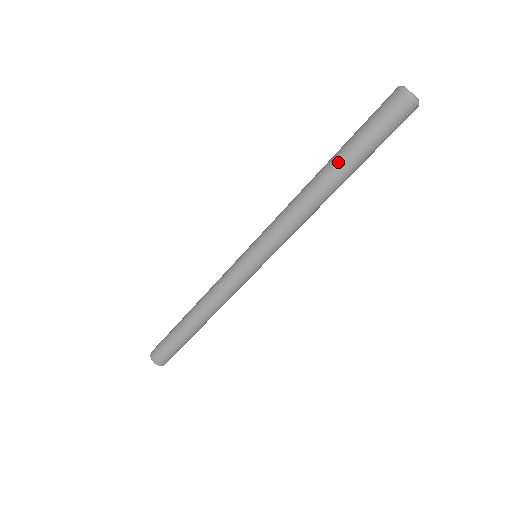
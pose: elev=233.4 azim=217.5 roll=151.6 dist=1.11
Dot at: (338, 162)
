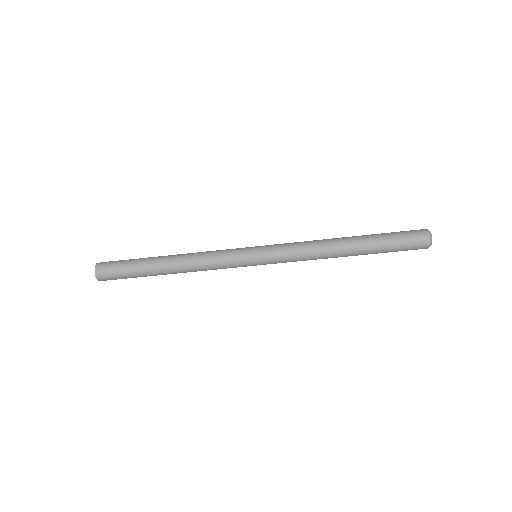
Dot at: (363, 237)
